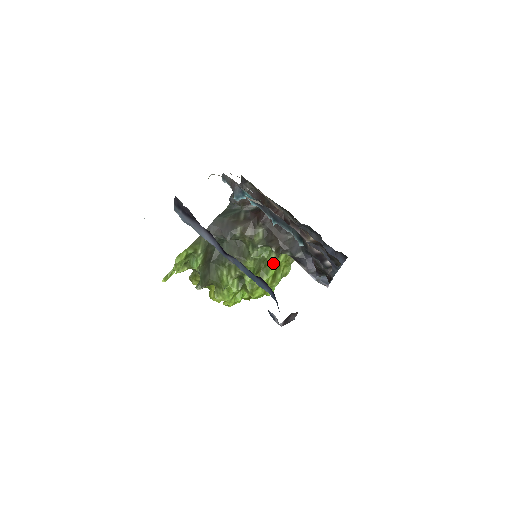
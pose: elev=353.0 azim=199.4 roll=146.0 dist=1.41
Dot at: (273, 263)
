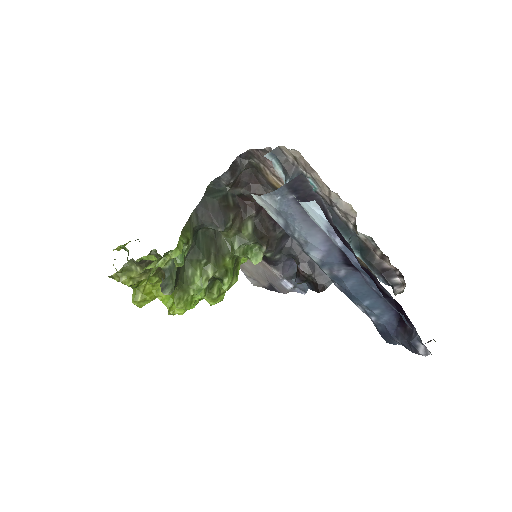
Dot at: (240, 263)
